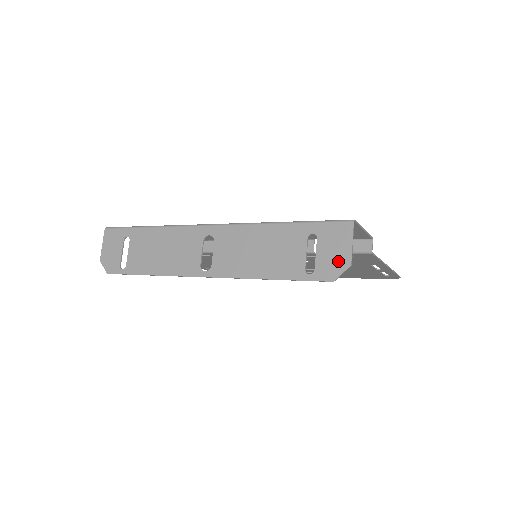
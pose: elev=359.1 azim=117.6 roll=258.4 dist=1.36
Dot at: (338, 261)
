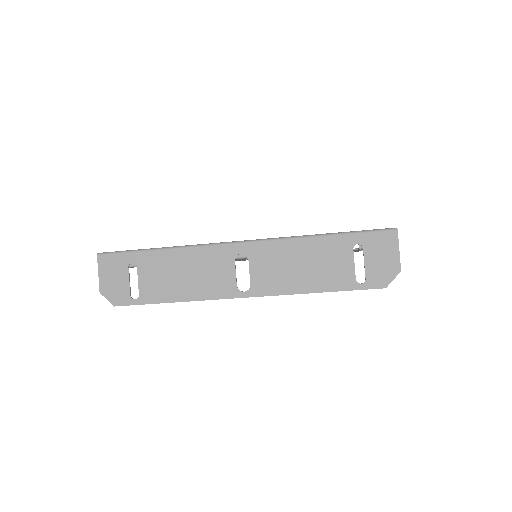
Dot at: (388, 268)
